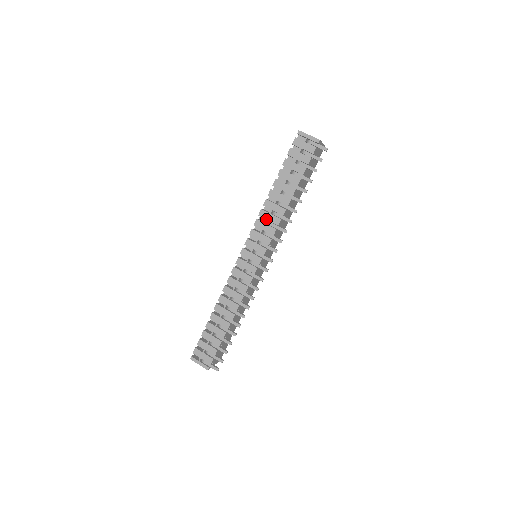
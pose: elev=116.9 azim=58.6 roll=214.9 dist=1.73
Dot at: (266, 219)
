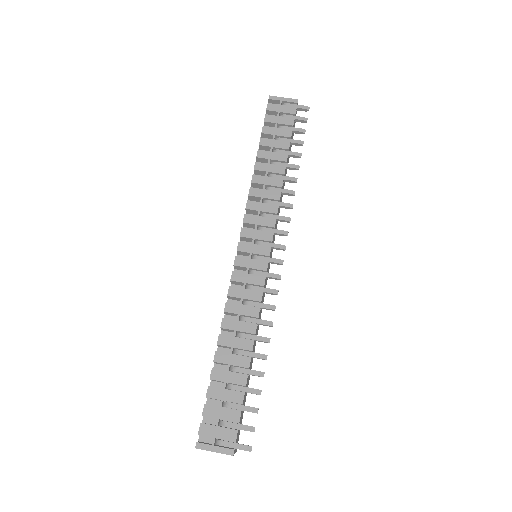
Dot at: (260, 197)
